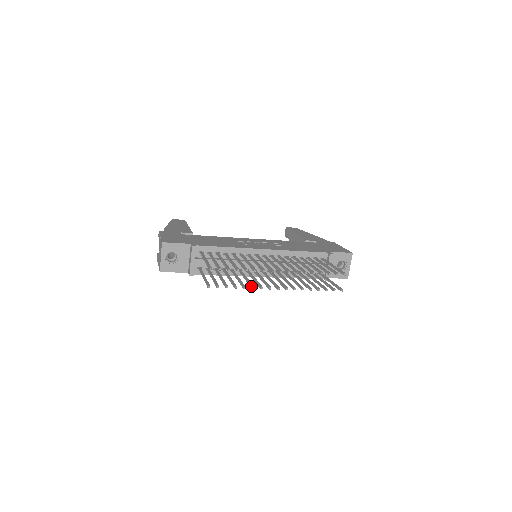
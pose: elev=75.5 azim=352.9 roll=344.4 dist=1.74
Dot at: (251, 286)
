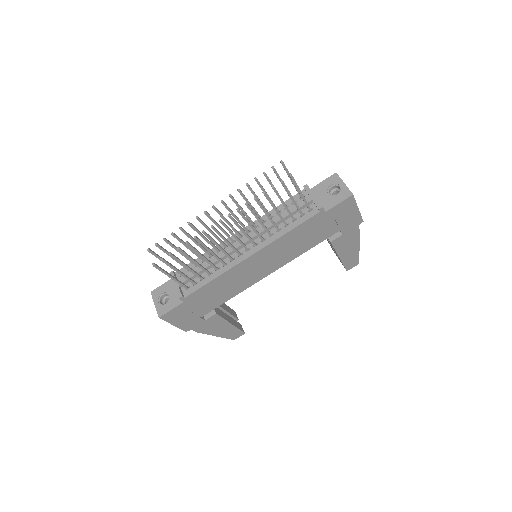
Dot at: (195, 239)
